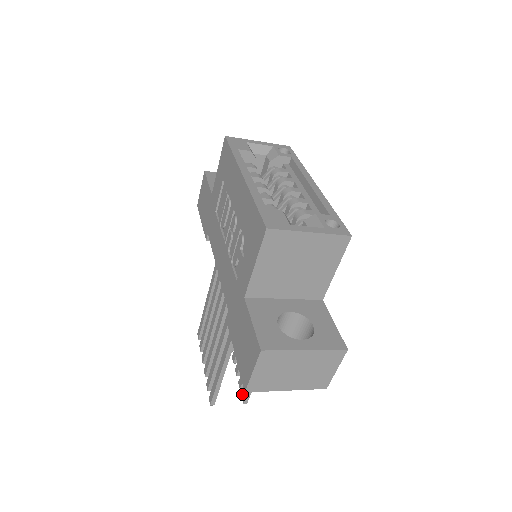
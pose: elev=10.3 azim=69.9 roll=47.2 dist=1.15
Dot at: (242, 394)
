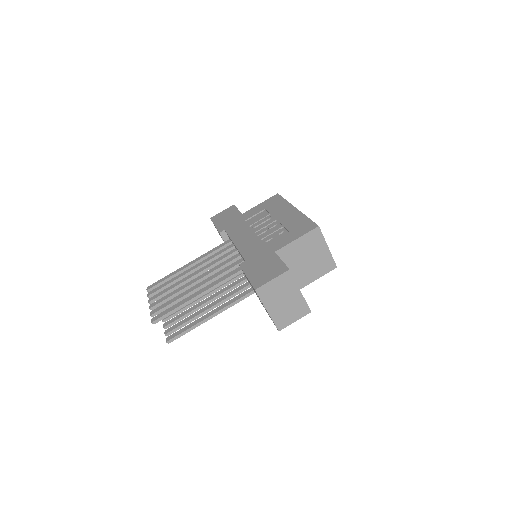
Dot at: (169, 336)
